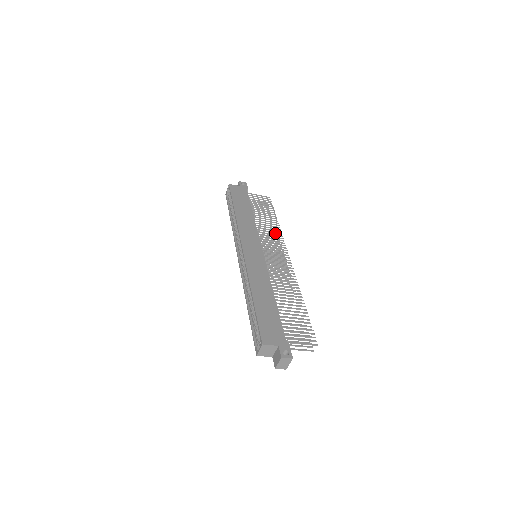
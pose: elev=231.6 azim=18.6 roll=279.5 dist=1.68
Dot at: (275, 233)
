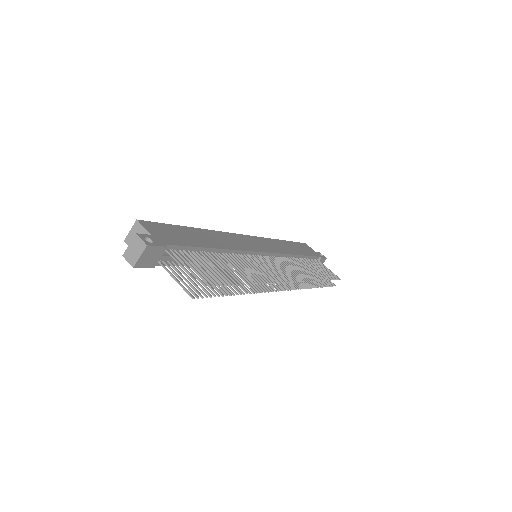
Dot at: (305, 274)
